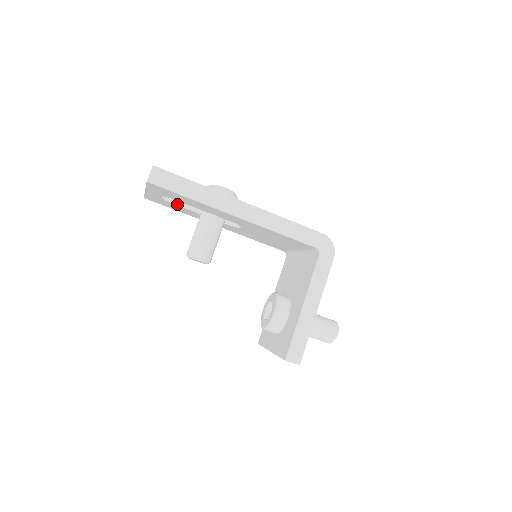
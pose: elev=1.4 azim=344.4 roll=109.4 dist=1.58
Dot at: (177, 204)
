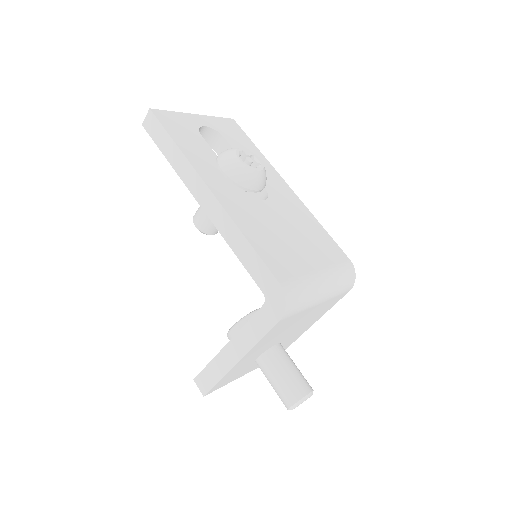
Dot at: occluded
